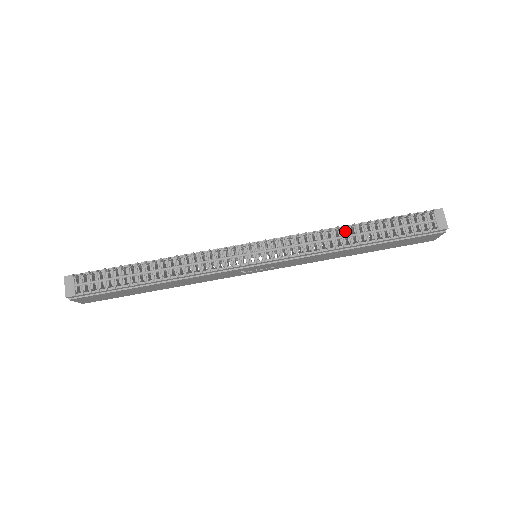
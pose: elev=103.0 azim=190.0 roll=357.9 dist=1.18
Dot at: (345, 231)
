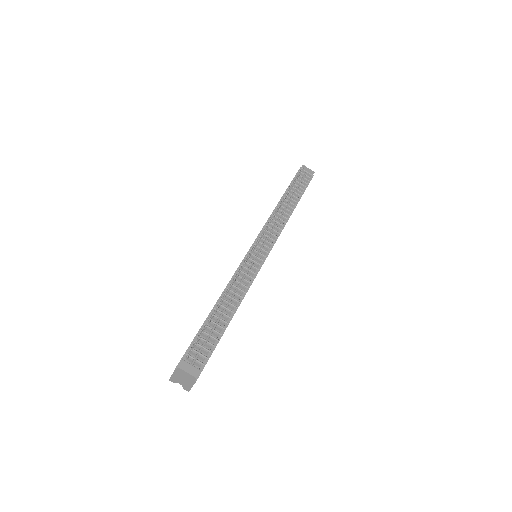
Dot at: (282, 205)
